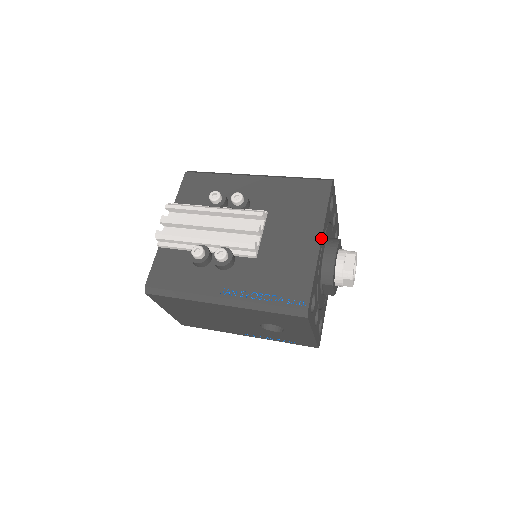
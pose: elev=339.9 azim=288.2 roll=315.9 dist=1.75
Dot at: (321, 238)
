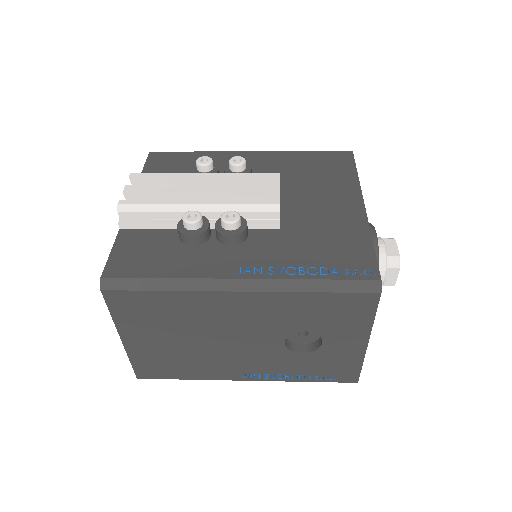
Dot at: (363, 202)
